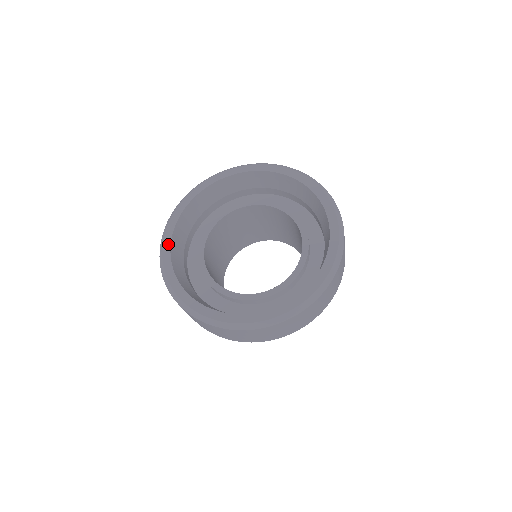
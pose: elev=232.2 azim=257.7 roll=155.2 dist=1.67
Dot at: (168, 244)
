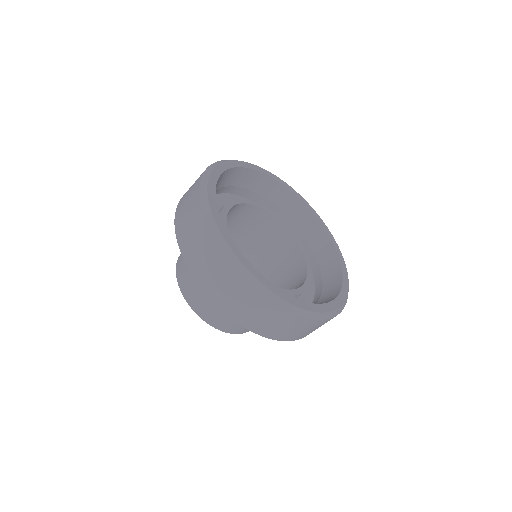
Dot at: (218, 173)
